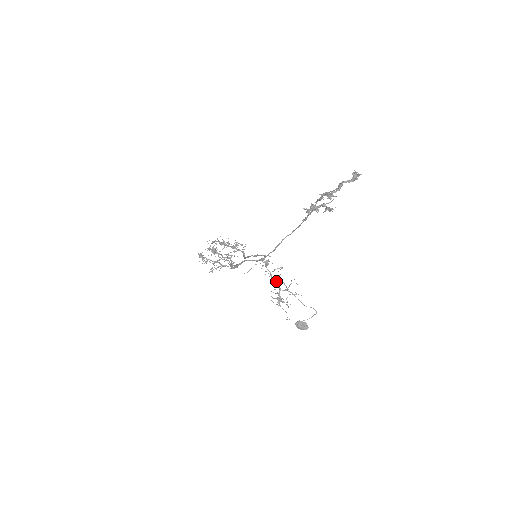
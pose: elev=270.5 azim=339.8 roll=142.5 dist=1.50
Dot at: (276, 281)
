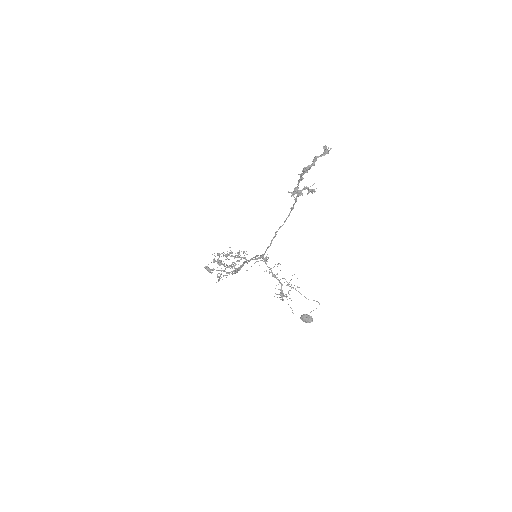
Dot at: (277, 277)
